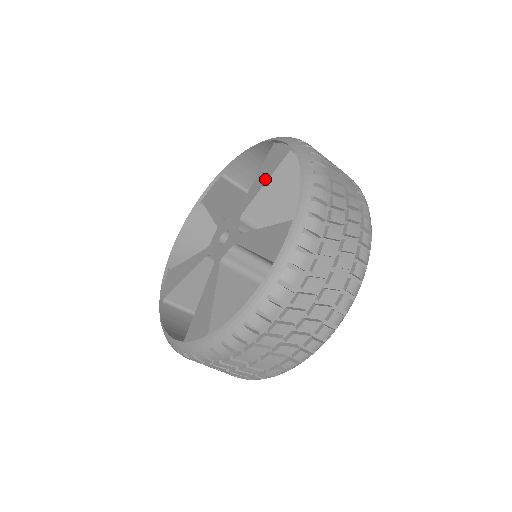
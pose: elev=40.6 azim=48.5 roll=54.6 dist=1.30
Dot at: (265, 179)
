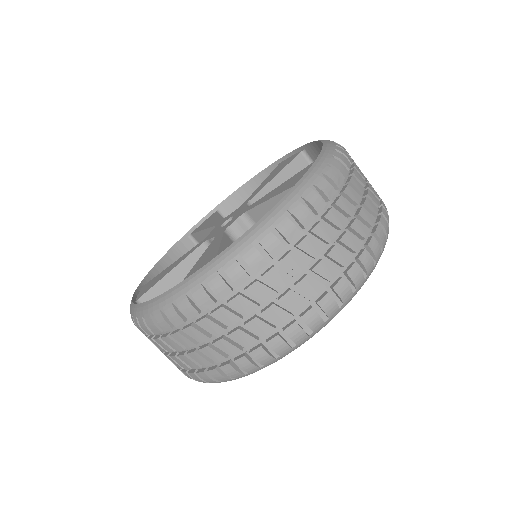
Dot at: (275, 175)
